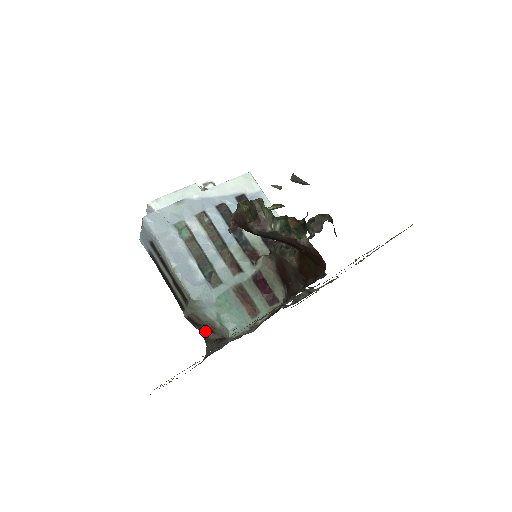
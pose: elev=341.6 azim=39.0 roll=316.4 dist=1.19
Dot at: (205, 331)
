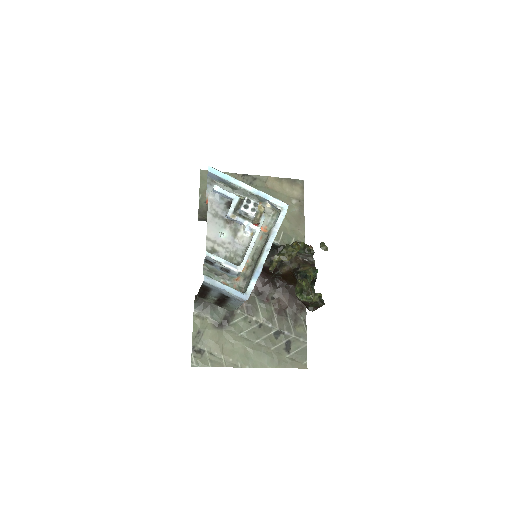
Dot at: occluded
